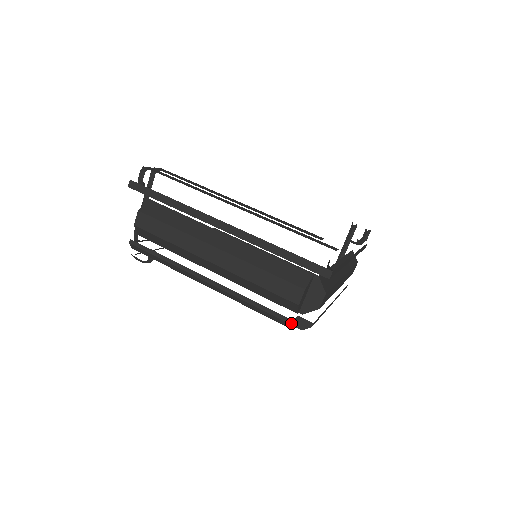
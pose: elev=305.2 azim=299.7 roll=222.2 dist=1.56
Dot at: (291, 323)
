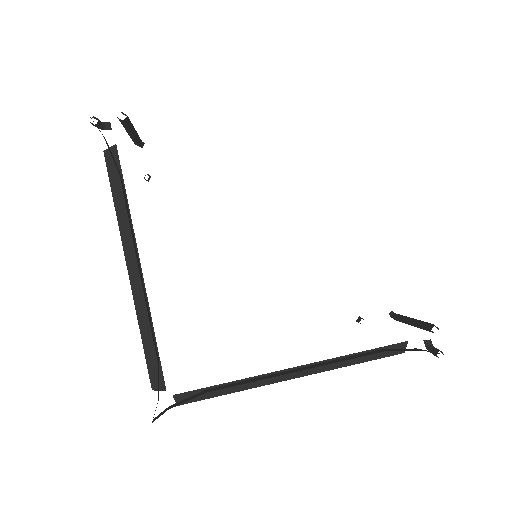
Dot at: occluded
